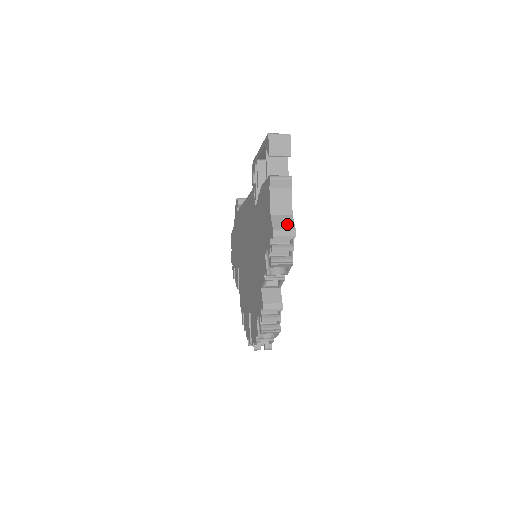
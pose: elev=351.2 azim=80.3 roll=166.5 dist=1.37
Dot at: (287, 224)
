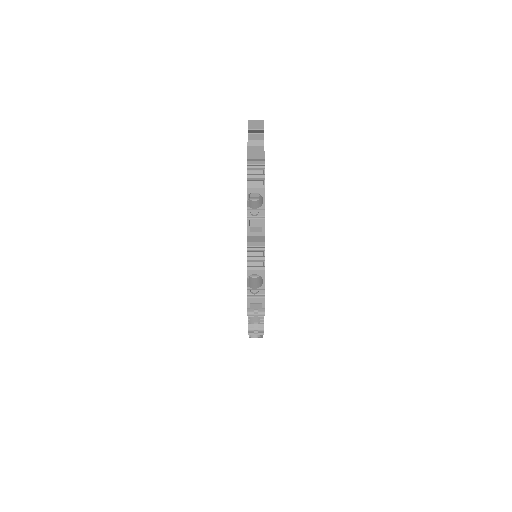
Dot at: (259, 160)
